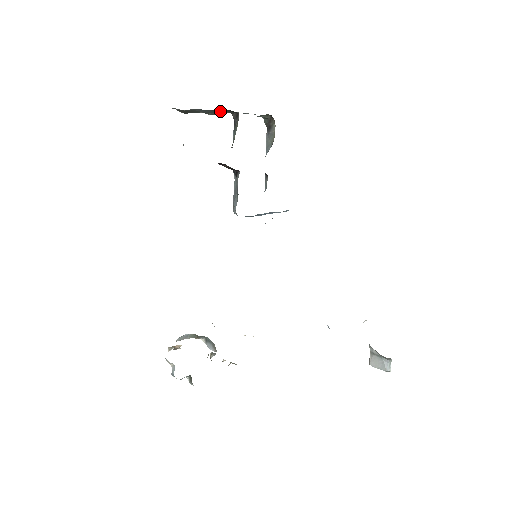
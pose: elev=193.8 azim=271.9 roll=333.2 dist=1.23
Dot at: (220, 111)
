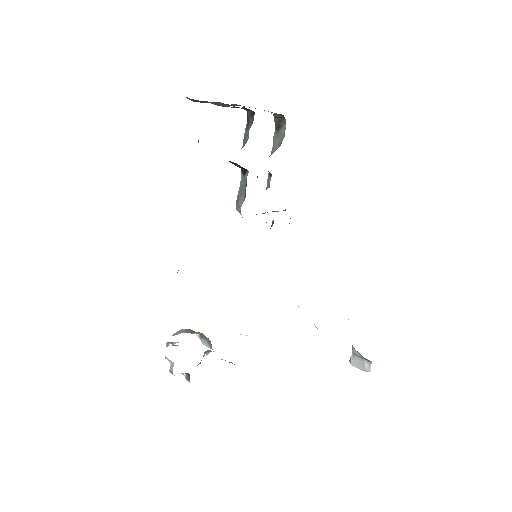
Dot at: occluded
